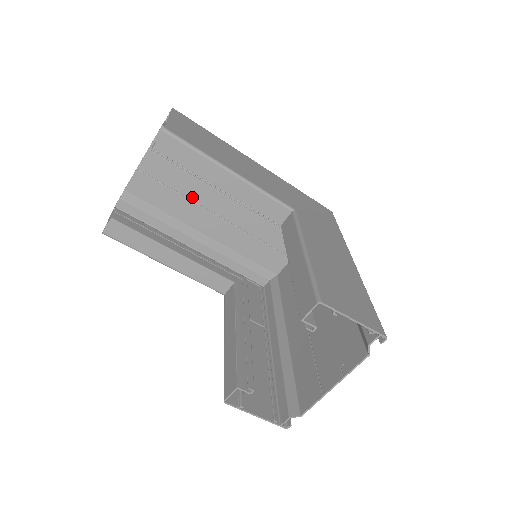
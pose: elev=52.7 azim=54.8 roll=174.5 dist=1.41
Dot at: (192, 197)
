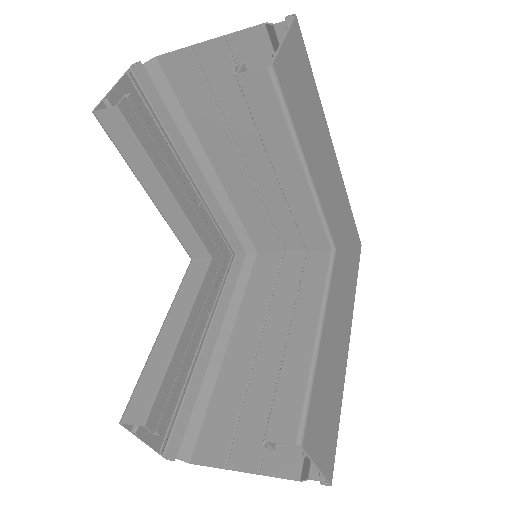
Dot at: (232, 127)
